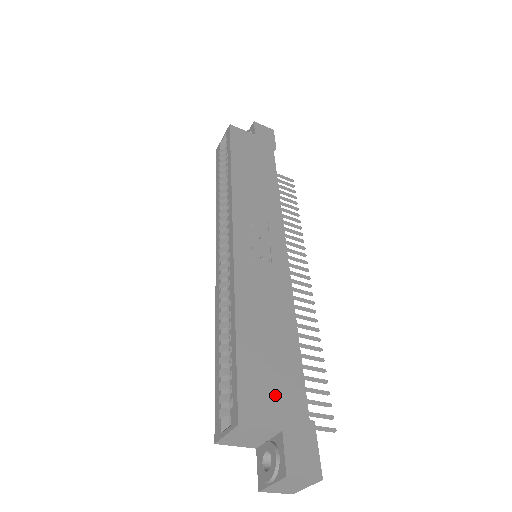
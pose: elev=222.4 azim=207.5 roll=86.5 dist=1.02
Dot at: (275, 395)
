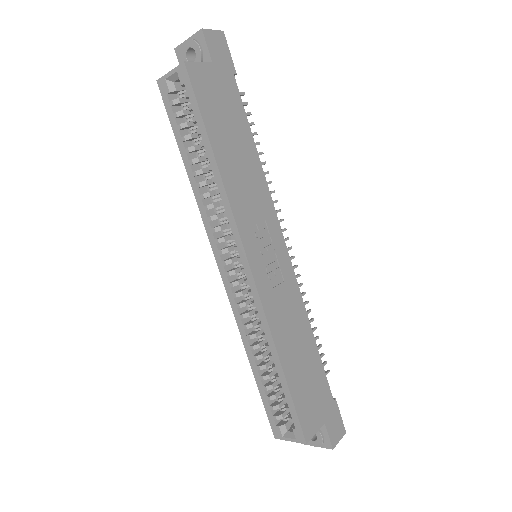
Dot at: (316, 402)
